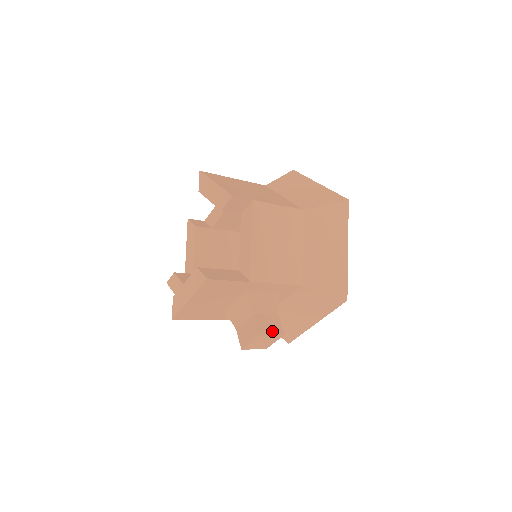
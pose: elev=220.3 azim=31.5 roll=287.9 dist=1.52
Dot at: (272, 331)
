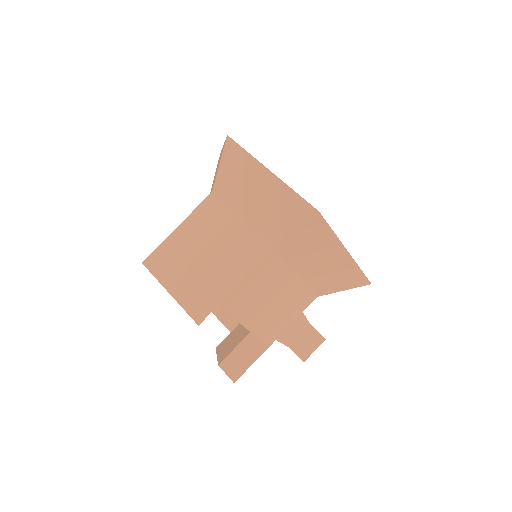
Dot at: (313, 347)
